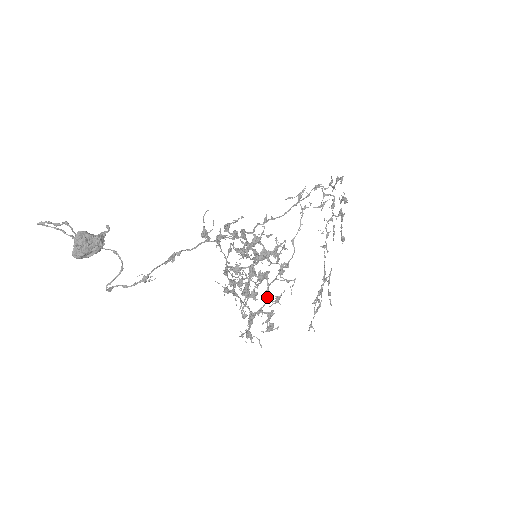
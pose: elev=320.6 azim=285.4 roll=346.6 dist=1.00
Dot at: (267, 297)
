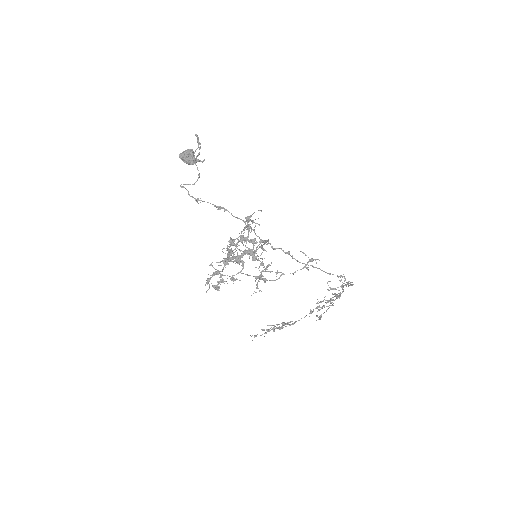
Dot at: (234, 275)
